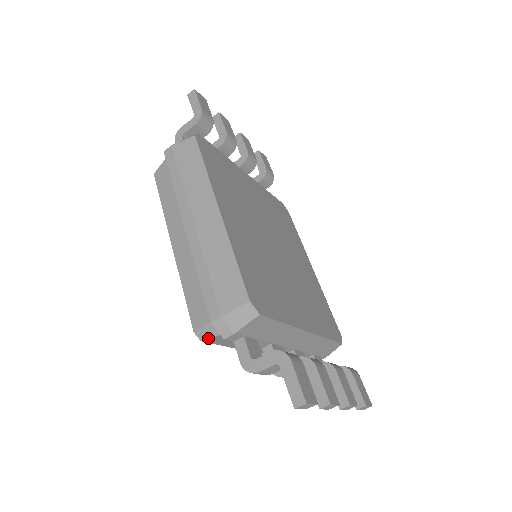
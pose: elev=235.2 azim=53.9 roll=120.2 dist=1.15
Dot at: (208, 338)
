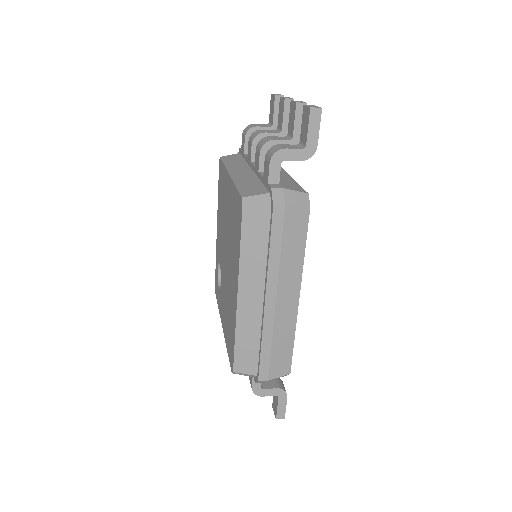
Dot at: occluded
